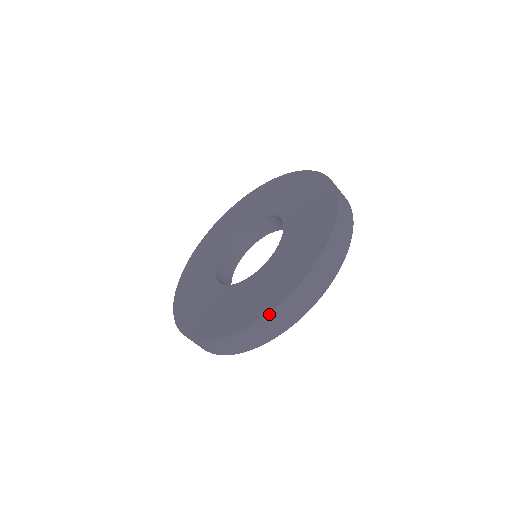
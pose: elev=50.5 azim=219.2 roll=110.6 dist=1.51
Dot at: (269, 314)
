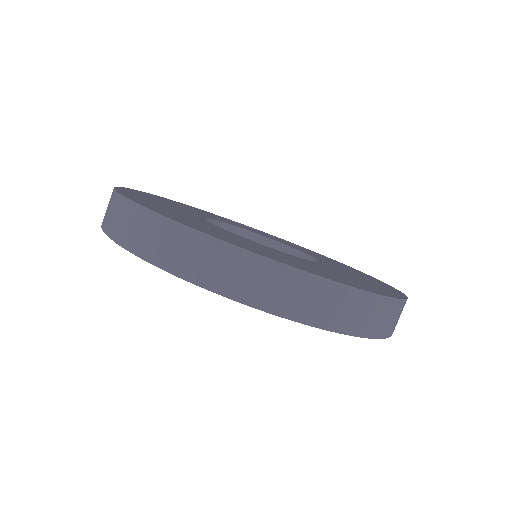
Dot at: (326, 280)
